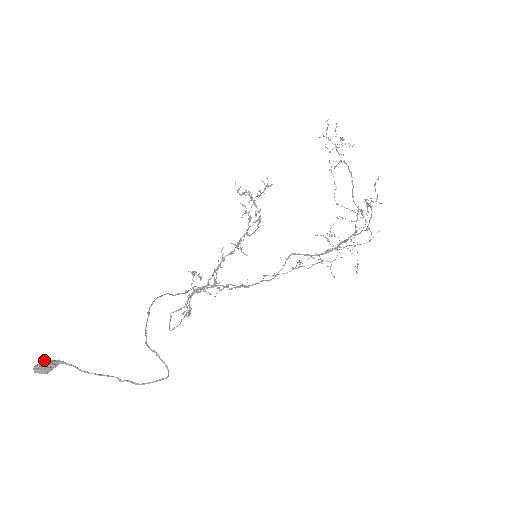
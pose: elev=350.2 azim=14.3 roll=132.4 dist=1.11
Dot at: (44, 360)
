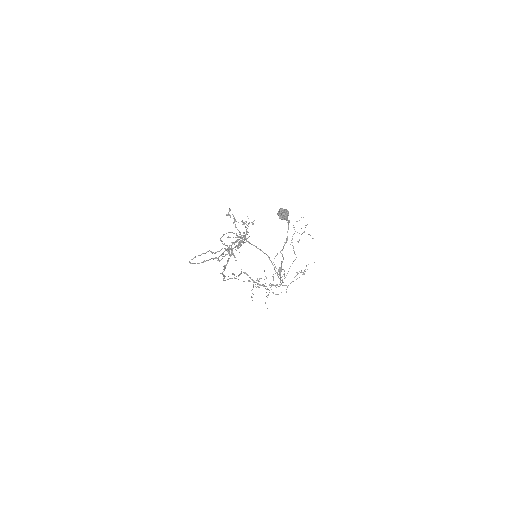
Dot at: (286, 210)
